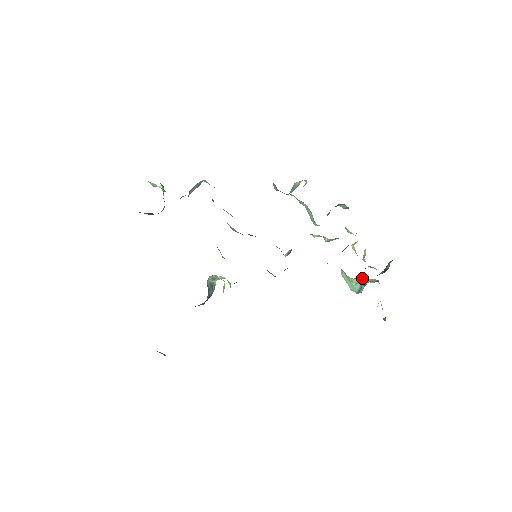
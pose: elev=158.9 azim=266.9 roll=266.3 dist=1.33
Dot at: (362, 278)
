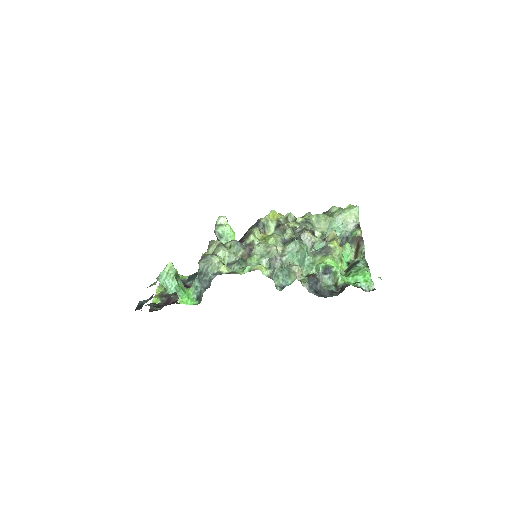
Dot at: (344, 215)
